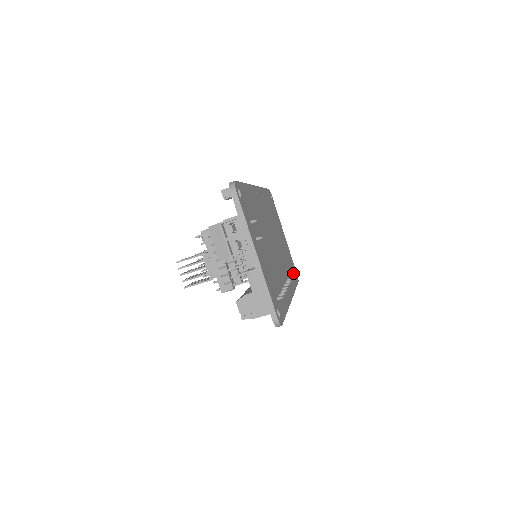
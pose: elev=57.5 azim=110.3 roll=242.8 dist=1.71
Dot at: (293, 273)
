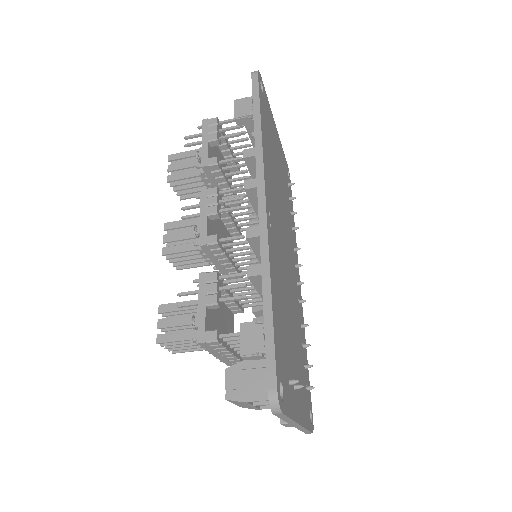
Dot at: (297, 227)
